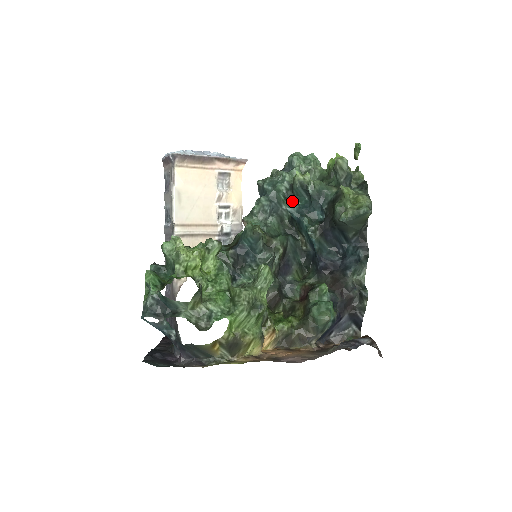
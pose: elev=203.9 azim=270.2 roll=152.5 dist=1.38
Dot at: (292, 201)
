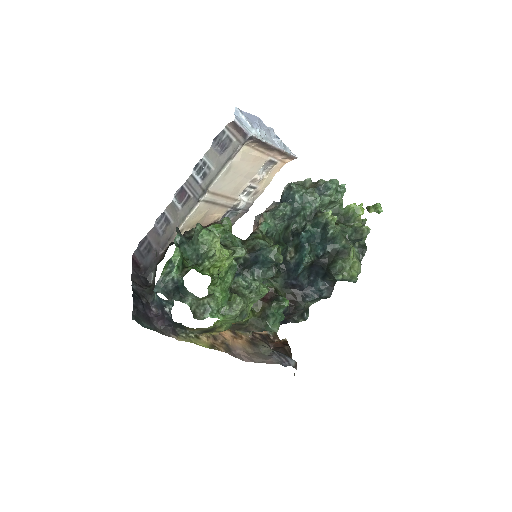
Dot at: (308, 224)
